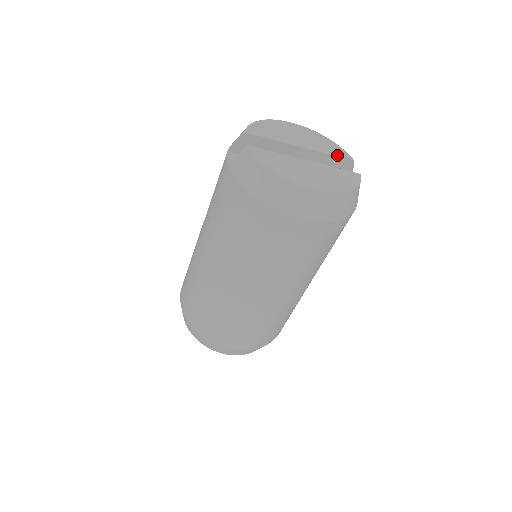
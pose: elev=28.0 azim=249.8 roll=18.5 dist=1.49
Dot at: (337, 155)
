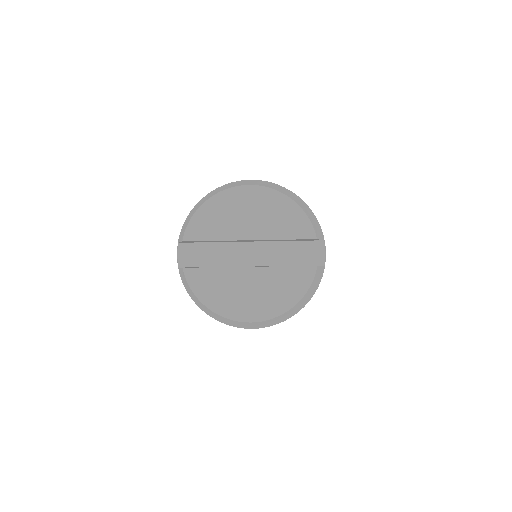
Dot at: (294, 237)
